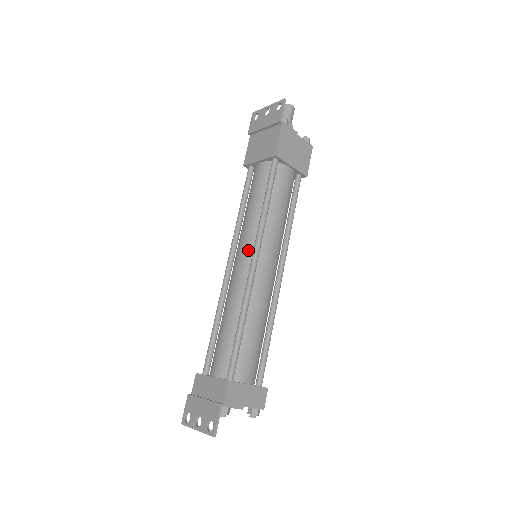
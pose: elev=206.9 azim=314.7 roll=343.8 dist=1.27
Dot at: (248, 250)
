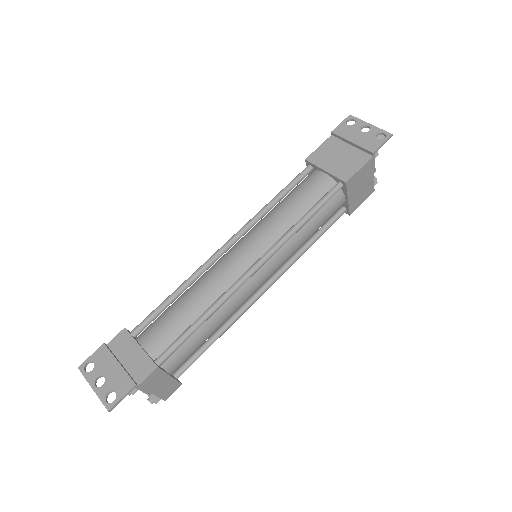
Dot at: (257, 250)
